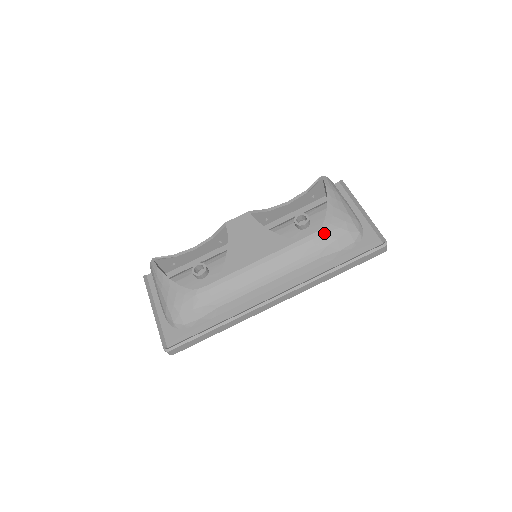
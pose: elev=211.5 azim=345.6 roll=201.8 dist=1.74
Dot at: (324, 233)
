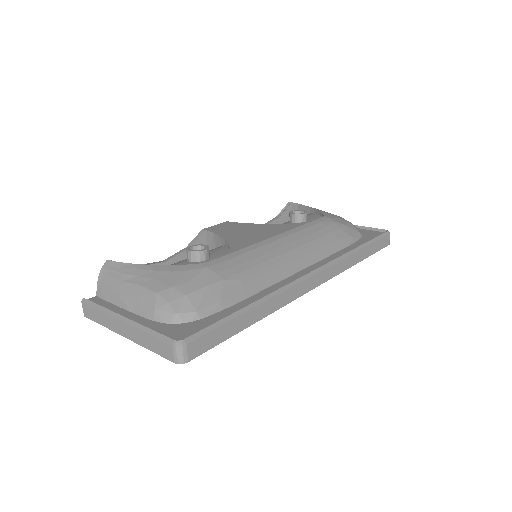
Dot at: (330, 218)
